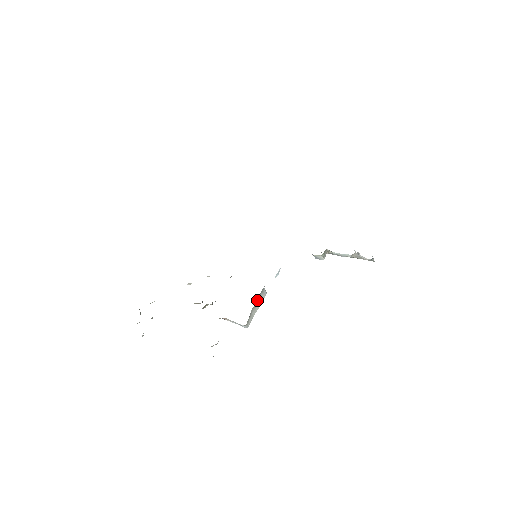
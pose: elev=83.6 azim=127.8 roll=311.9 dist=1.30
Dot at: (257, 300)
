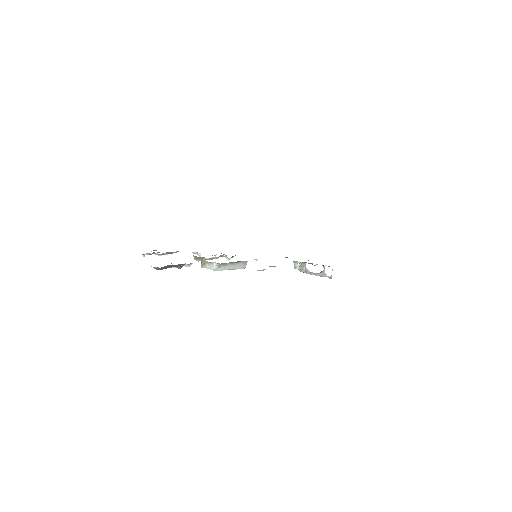
Dot at: (237, 263)
